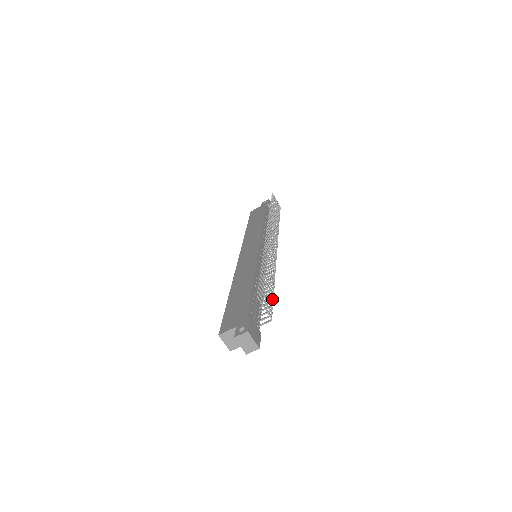
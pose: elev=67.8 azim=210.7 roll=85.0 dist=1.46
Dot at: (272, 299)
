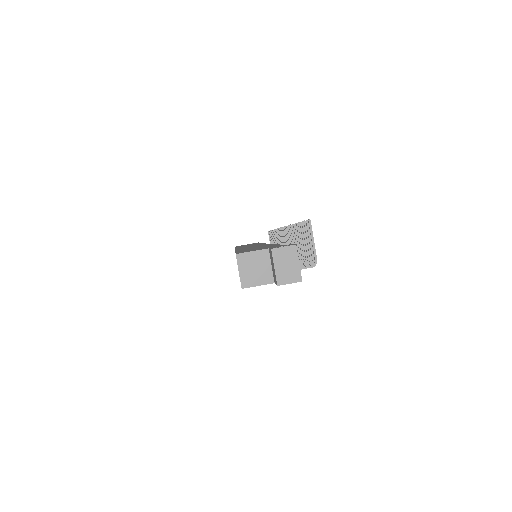
Dot at: (306, 259)
